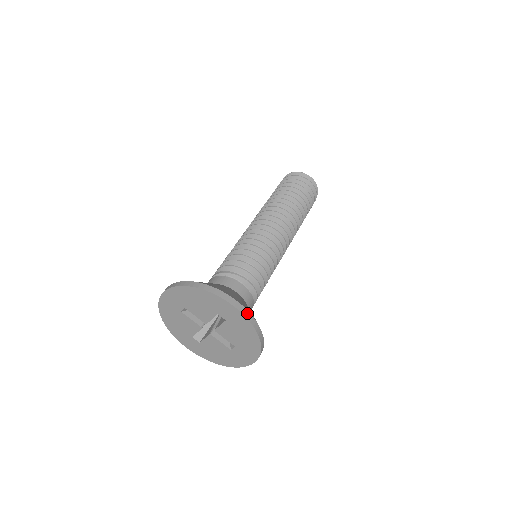
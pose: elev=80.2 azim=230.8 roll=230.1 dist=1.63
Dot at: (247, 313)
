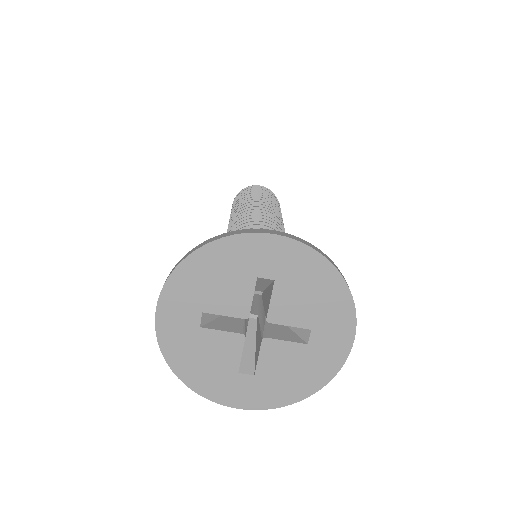
Dot at: (299, 239)
